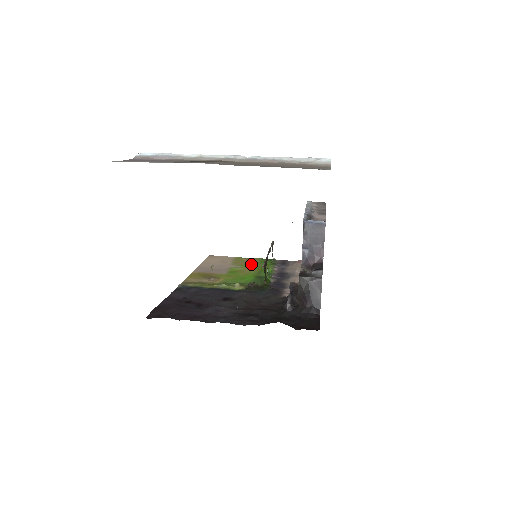
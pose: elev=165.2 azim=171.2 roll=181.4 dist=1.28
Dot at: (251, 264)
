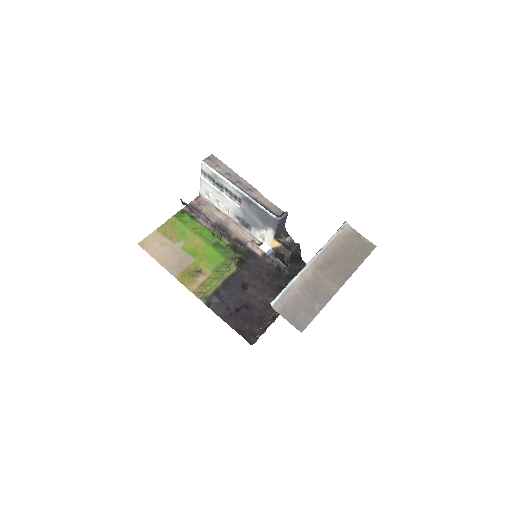
Dot at: (182, 231)
